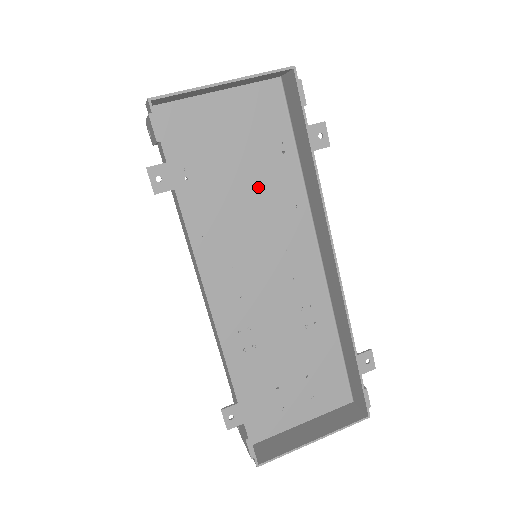
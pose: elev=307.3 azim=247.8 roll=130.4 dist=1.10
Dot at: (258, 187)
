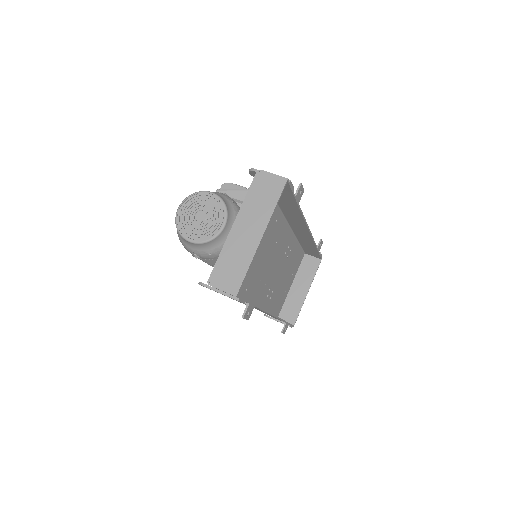
Dot at: occluded
